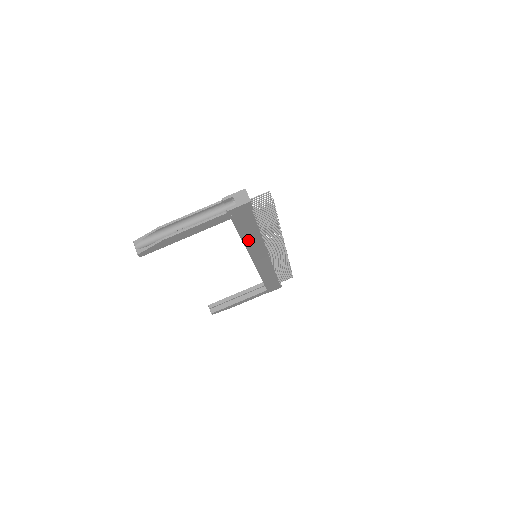
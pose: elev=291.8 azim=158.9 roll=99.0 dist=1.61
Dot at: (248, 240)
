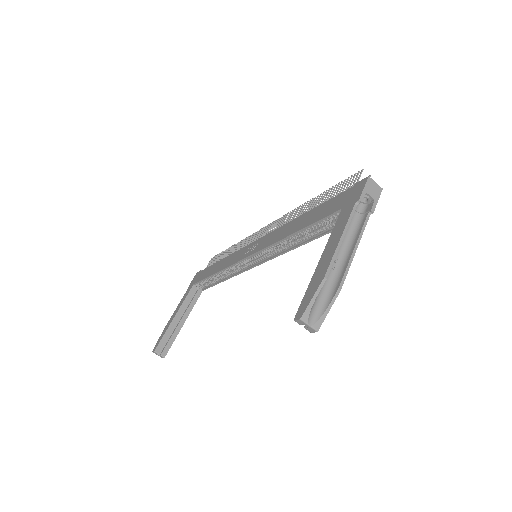
Dot at: occluded
